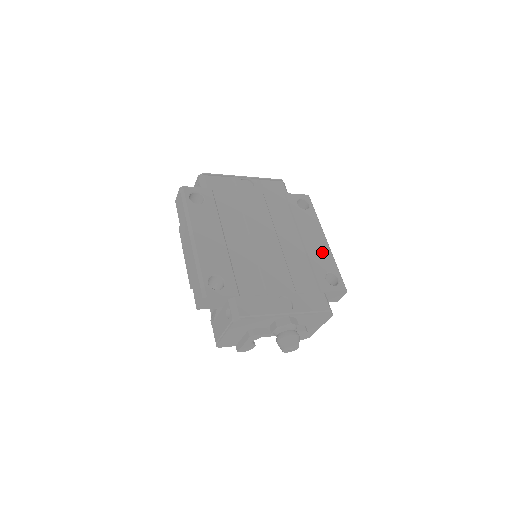
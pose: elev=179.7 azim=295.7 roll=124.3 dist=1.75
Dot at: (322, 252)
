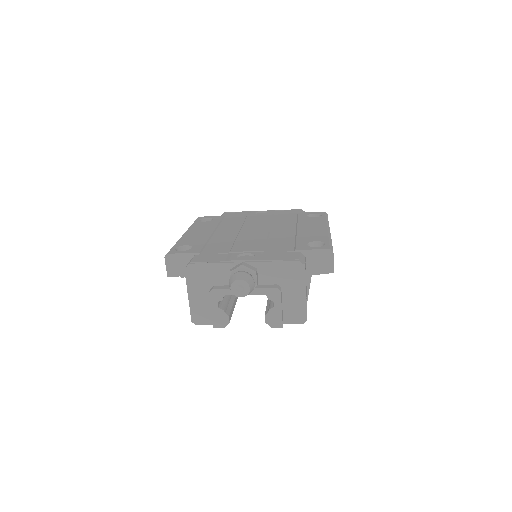
Dot at: (316, 233)
